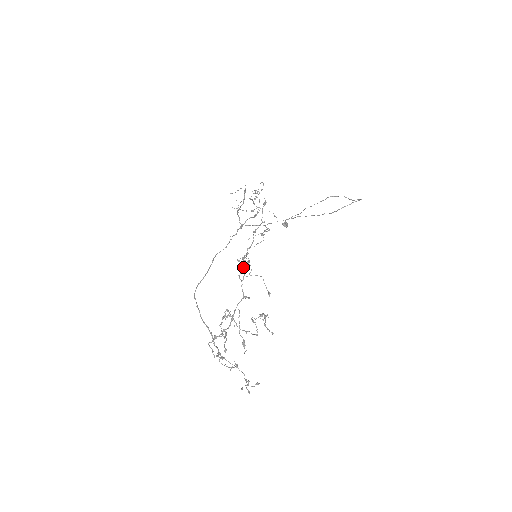
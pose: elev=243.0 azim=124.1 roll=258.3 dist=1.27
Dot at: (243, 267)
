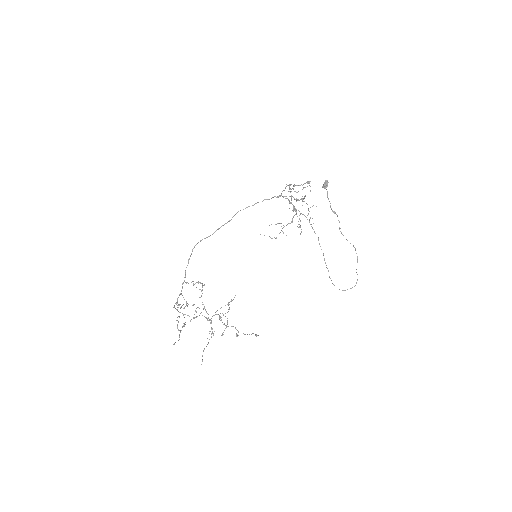
Dot at: occluded
